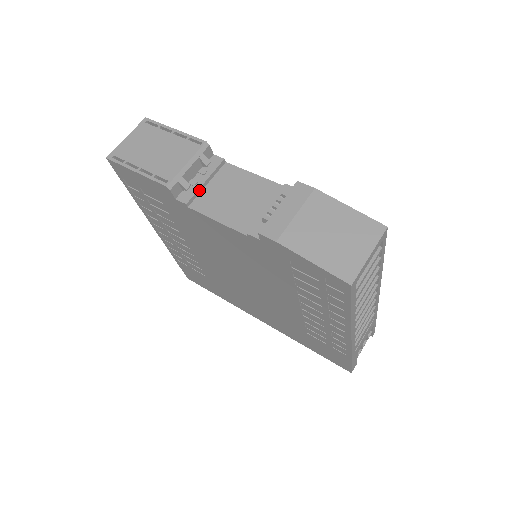
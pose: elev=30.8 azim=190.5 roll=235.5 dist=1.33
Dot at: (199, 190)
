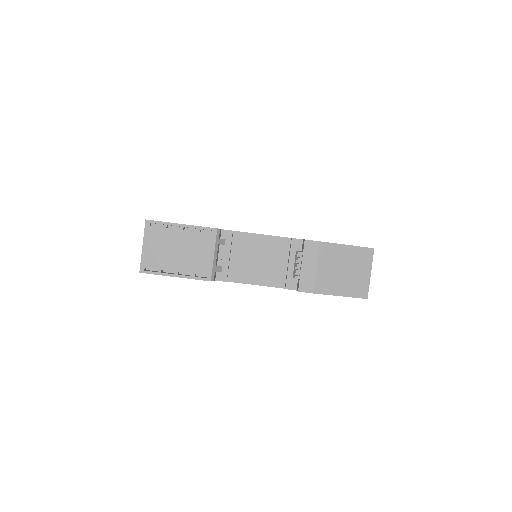
Dot at: (228, 265)
